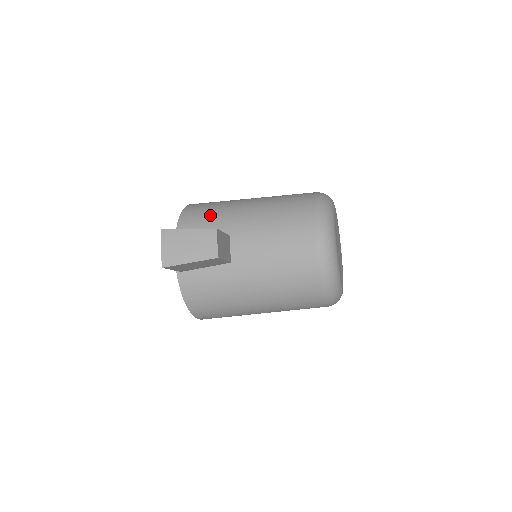
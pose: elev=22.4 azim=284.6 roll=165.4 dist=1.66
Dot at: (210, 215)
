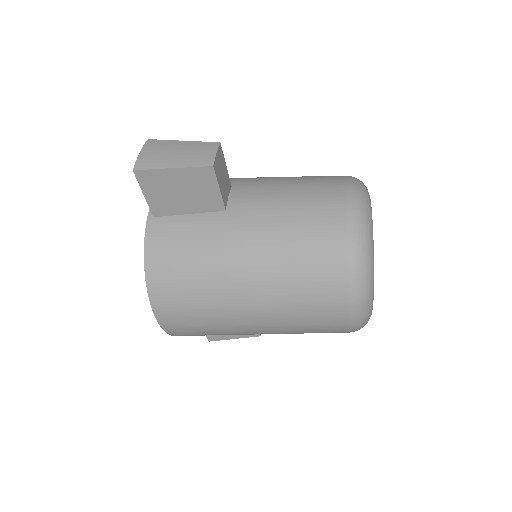
Dot at: occluded
